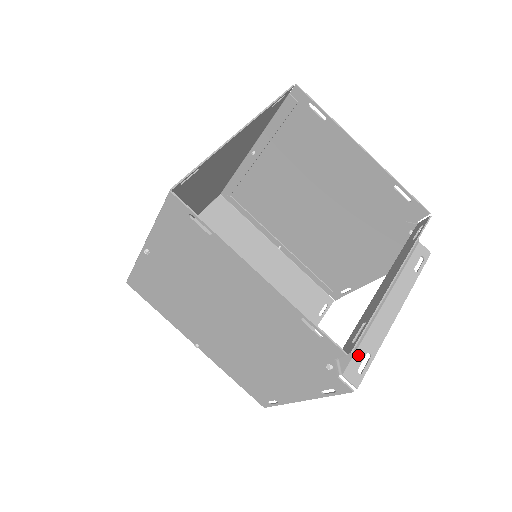
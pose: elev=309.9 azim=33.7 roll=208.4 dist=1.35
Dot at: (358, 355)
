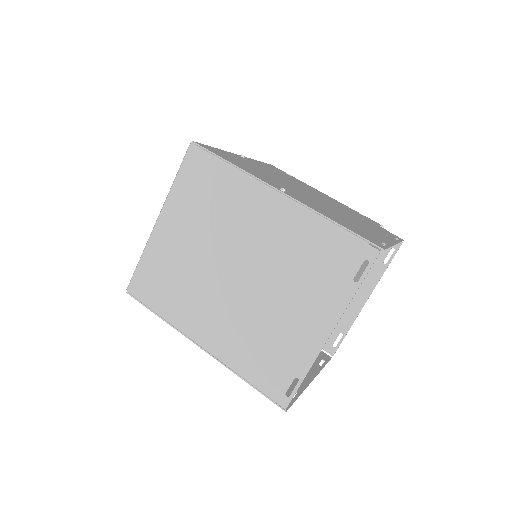
Dot at: occluded
